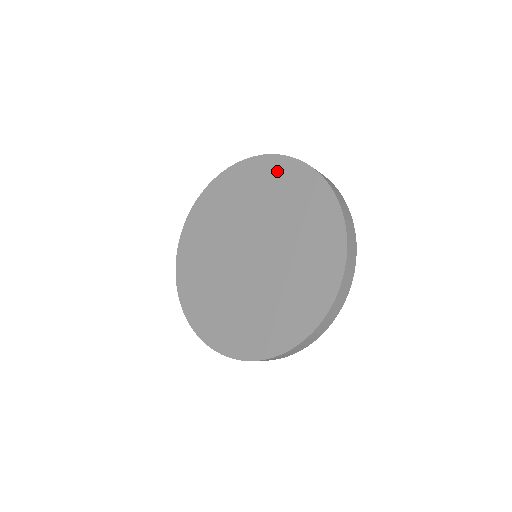
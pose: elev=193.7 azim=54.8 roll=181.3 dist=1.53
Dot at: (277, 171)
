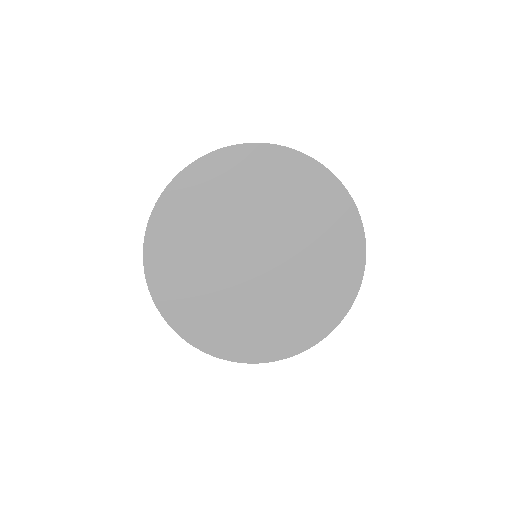
Dot at: (301, 173)
